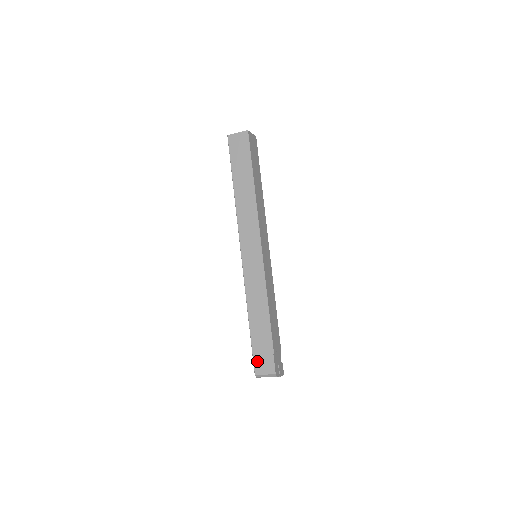
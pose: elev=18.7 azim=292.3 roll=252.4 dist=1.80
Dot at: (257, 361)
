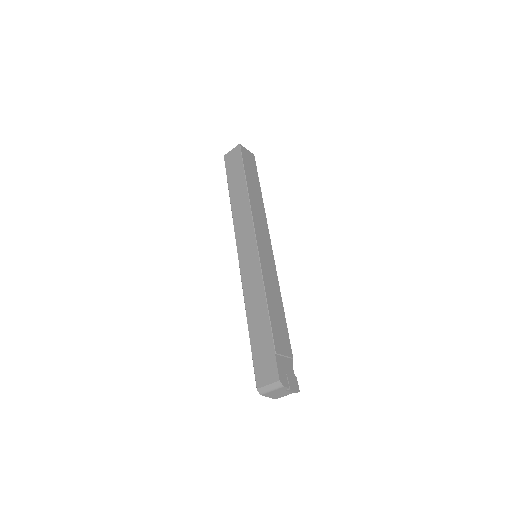
Dot at: (258, 370)
